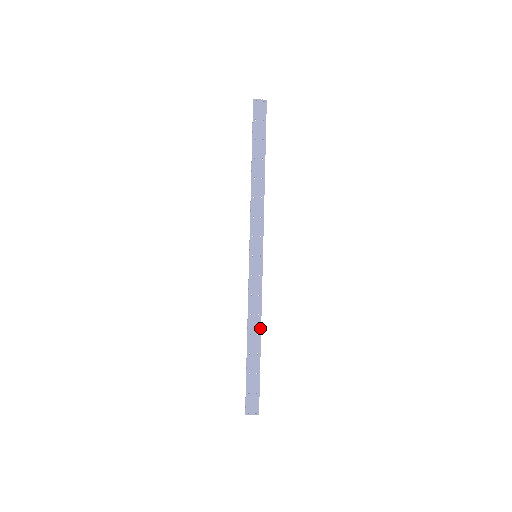
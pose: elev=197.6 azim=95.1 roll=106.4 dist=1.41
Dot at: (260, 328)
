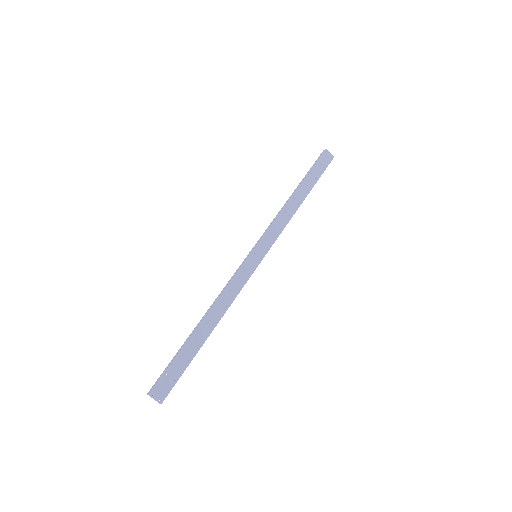
Dot at: (220, 318)
